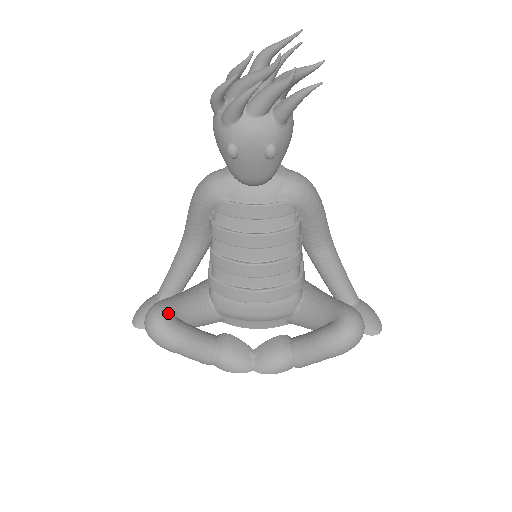
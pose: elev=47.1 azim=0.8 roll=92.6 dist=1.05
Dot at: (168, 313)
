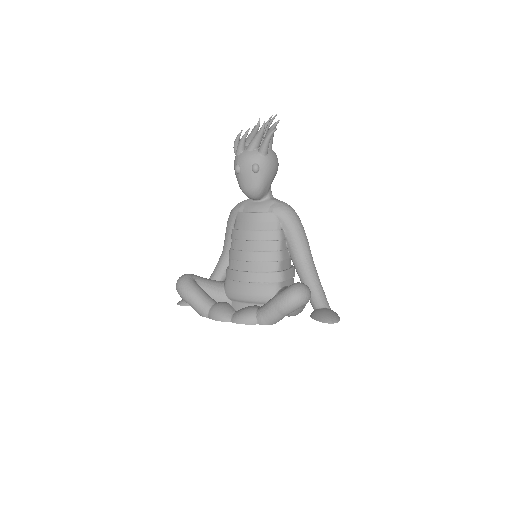
Dot at: (192, 276)
